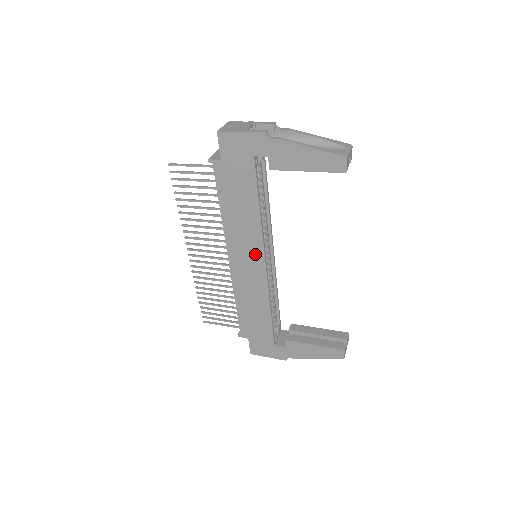
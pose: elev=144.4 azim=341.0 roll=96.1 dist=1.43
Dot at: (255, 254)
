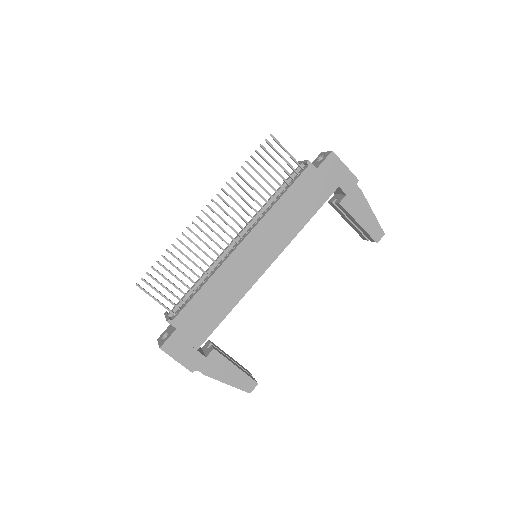
Dot at: (270, 252)
